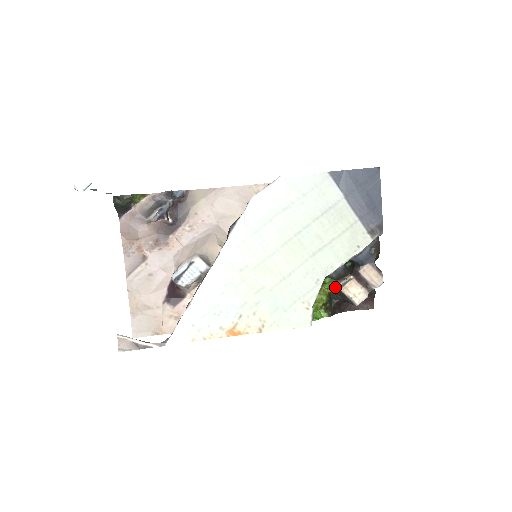
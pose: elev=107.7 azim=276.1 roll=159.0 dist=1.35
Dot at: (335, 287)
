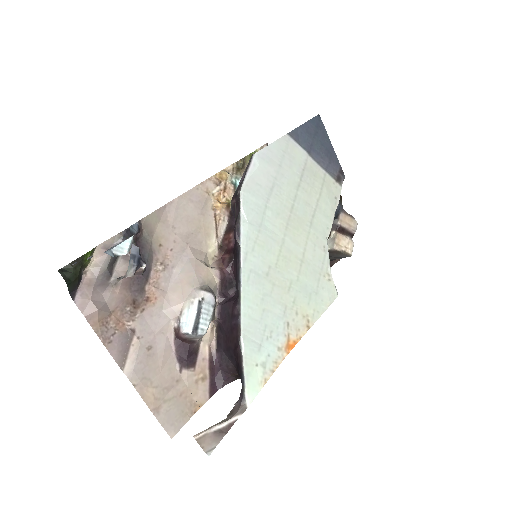
Dot at: occluded
